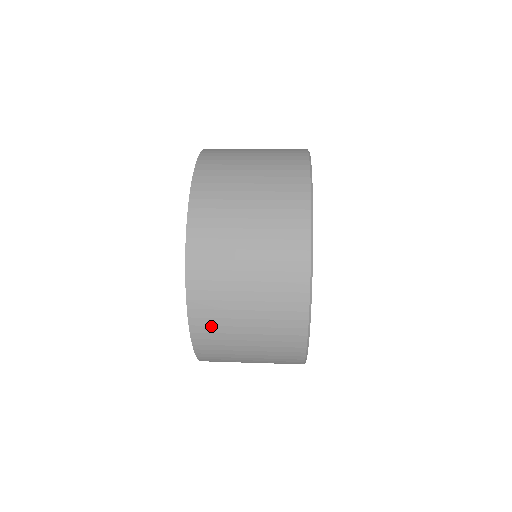
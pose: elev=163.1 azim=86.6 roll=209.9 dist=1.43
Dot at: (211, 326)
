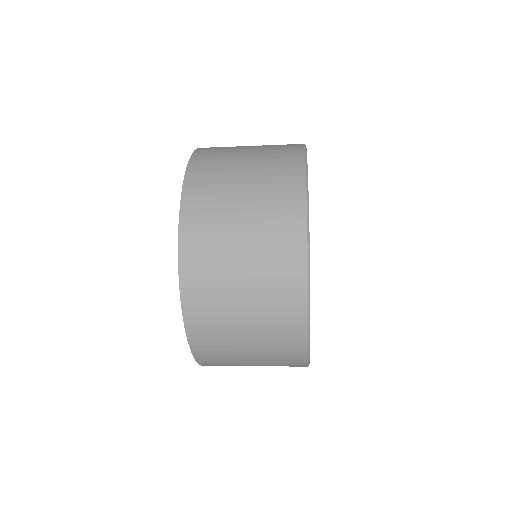
Dot at: (217, 362)
